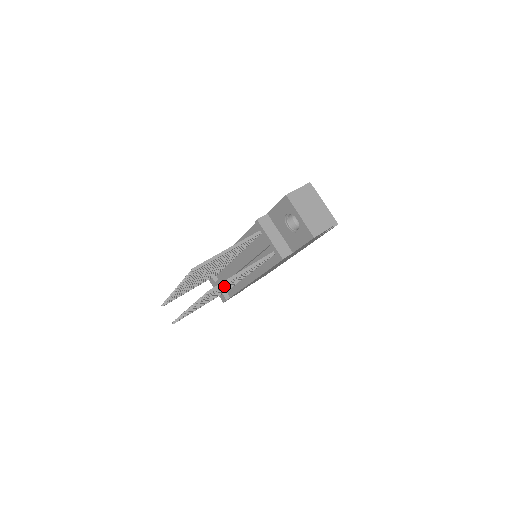
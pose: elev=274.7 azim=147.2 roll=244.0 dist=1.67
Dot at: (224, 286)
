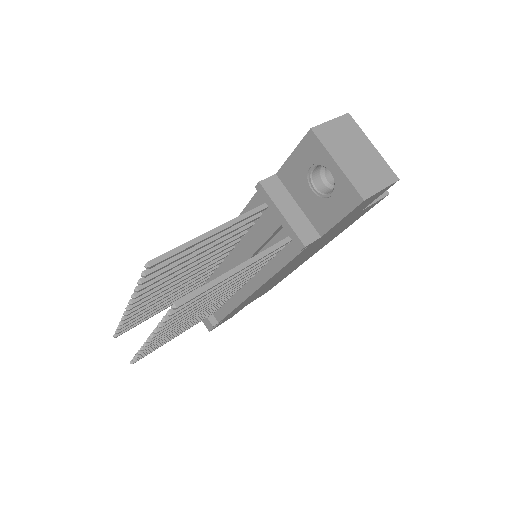
Dot at: (206, 297)
